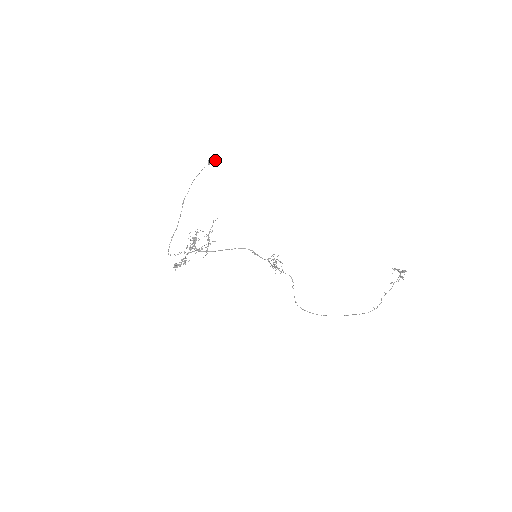
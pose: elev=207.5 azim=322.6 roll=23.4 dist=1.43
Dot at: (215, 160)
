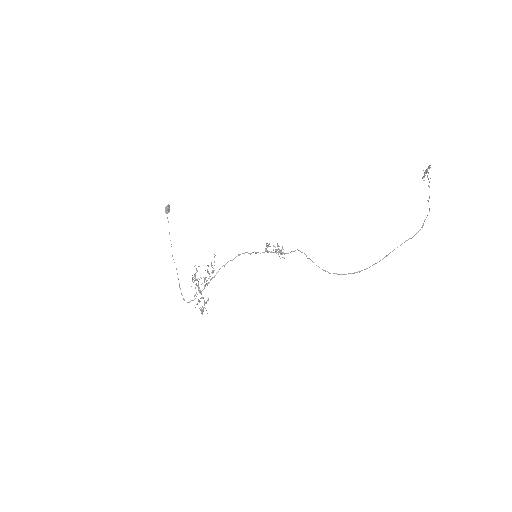
Dot at: (167, 207)
